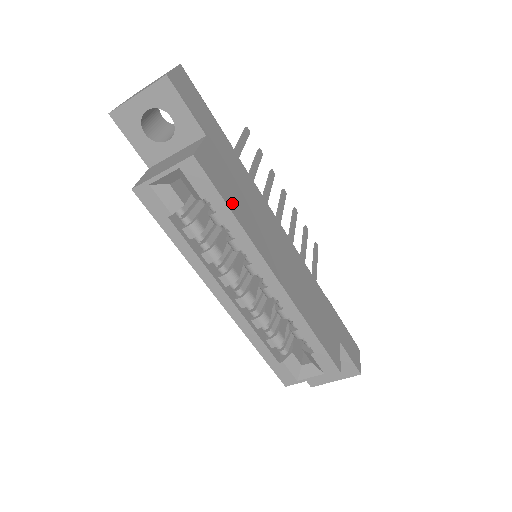
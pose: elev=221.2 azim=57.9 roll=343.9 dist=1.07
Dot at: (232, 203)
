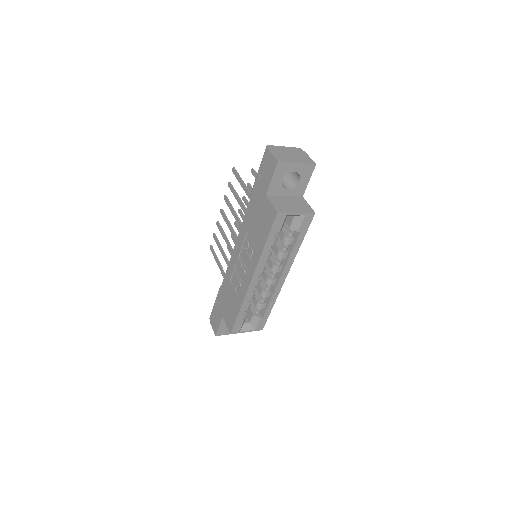
Dot at: occluded
